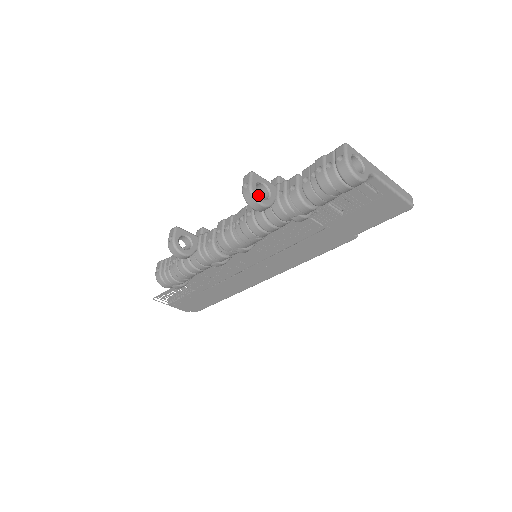
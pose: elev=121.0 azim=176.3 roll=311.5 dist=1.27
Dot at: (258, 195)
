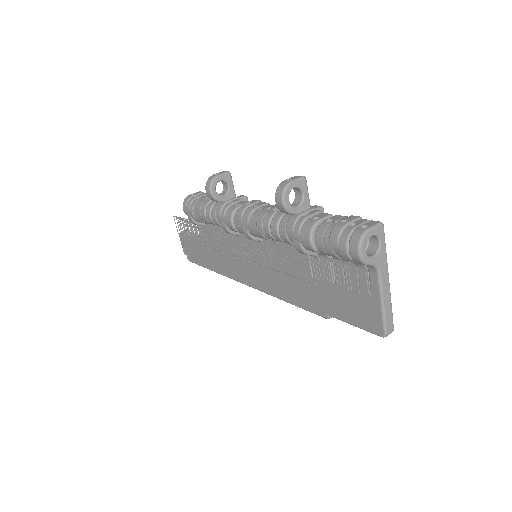
Dot at: (288, 194)
